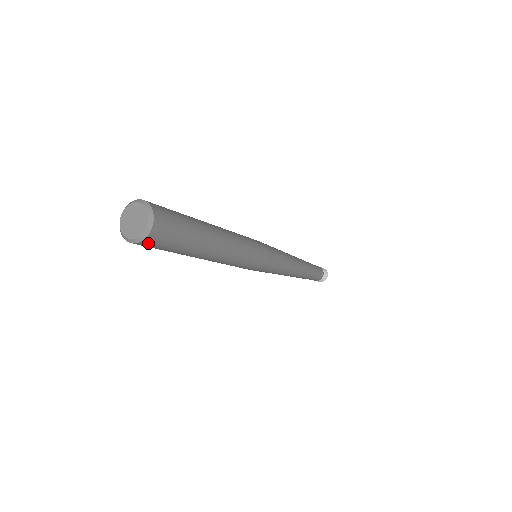
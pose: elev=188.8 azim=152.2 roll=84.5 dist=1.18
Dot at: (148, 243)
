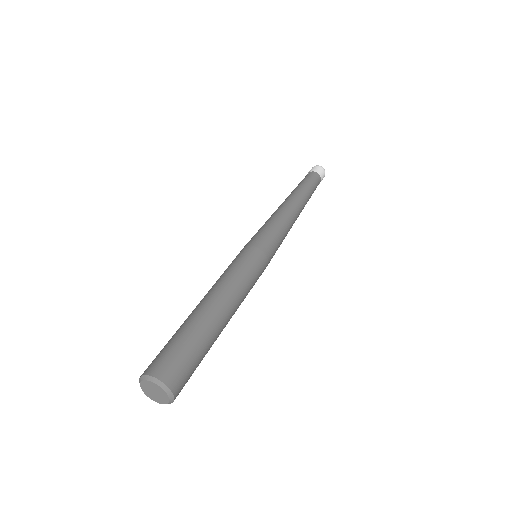
Dot at: occluded
